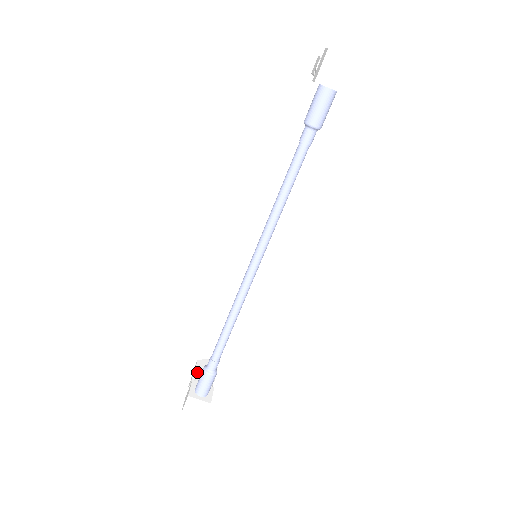
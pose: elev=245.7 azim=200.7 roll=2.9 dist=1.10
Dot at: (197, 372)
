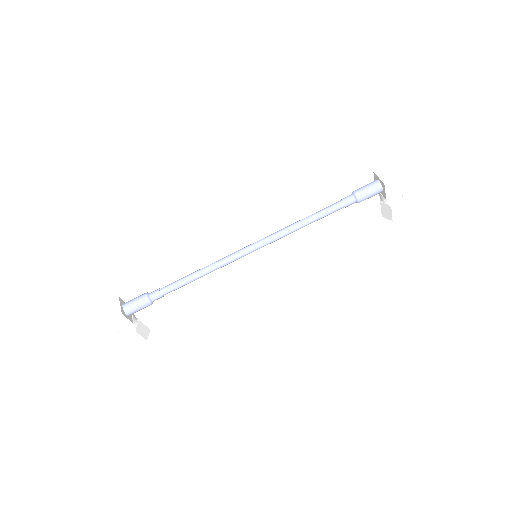
Dot at: occluded
